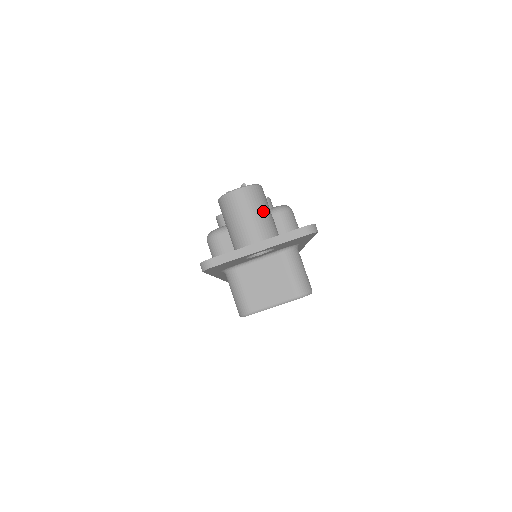
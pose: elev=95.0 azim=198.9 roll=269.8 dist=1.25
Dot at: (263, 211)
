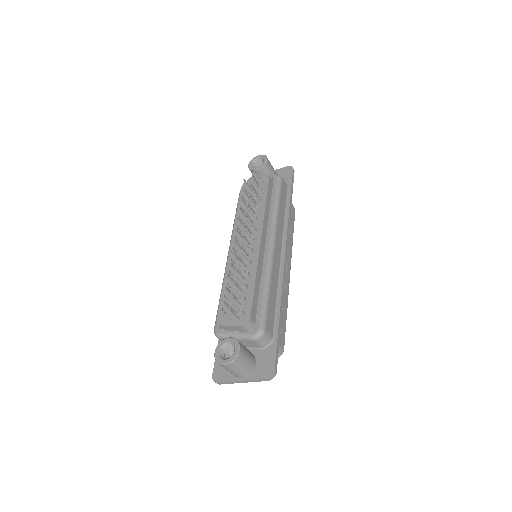
Dot at: (242, 367)
